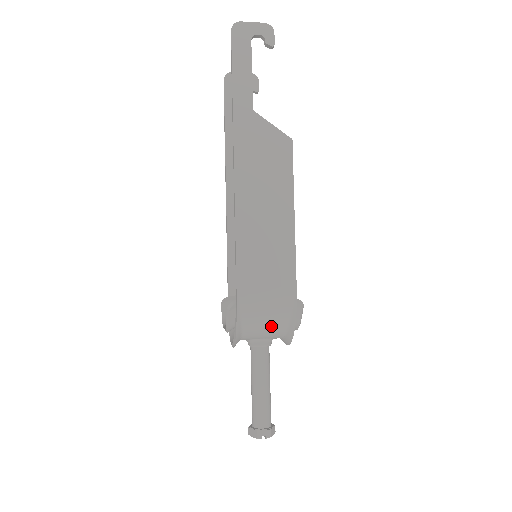
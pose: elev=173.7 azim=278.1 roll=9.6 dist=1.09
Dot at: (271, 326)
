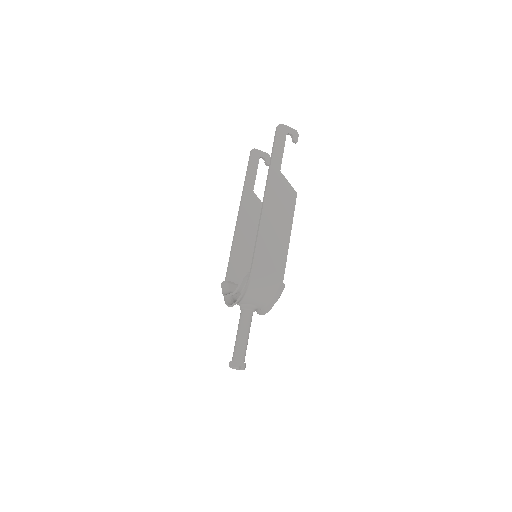
Dot at: (263, 295)
